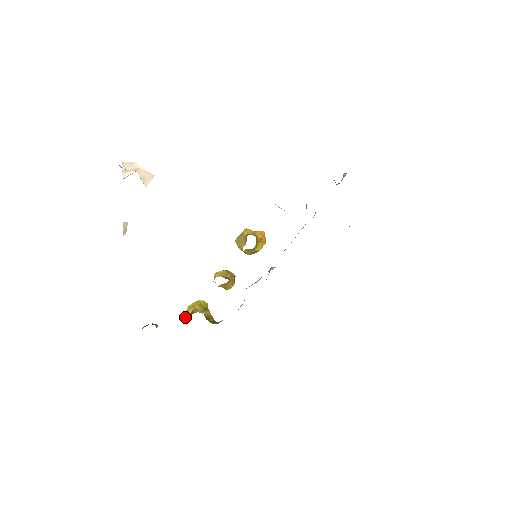
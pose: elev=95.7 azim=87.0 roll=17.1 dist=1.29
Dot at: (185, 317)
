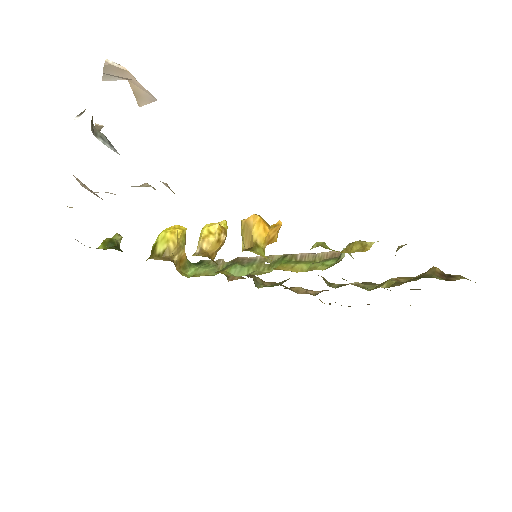
Dot at: (154, 250)
